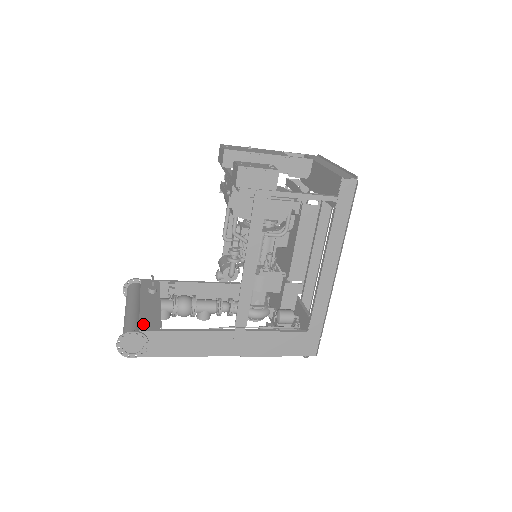
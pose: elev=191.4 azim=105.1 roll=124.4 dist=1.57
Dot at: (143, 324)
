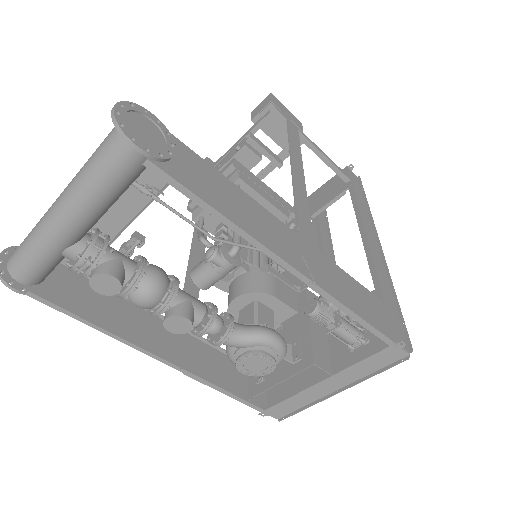
Dot at: occluded
